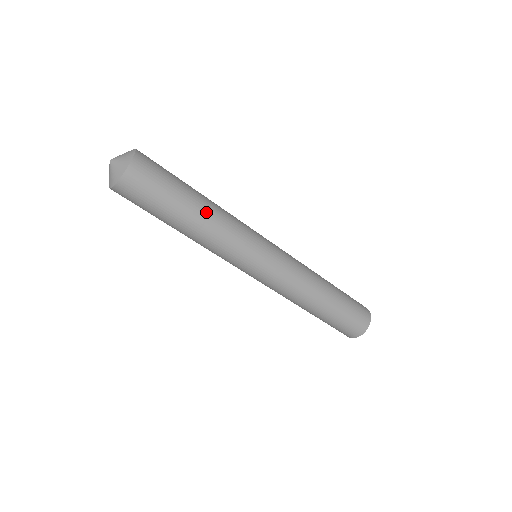
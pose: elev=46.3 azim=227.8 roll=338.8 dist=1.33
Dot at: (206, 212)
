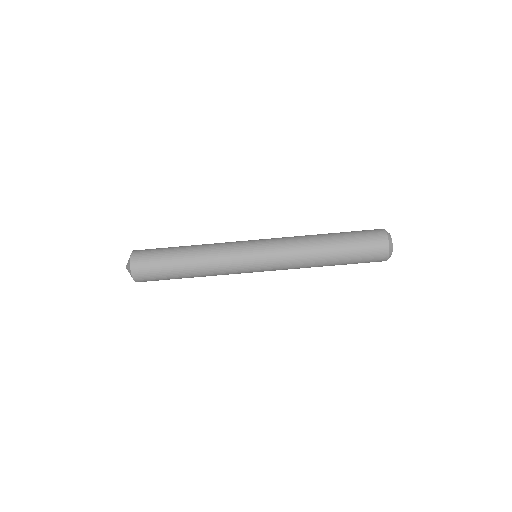
Dot at: (193, 249)
